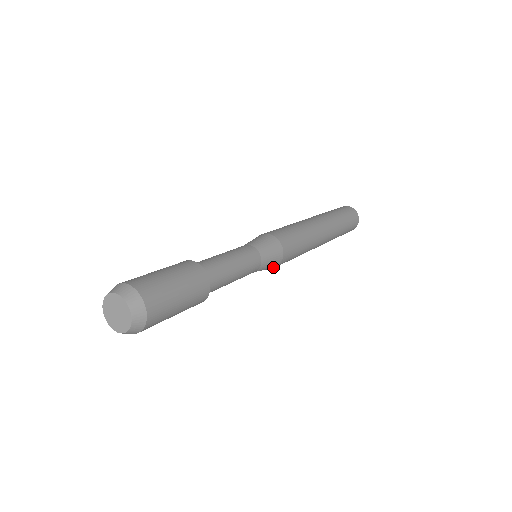
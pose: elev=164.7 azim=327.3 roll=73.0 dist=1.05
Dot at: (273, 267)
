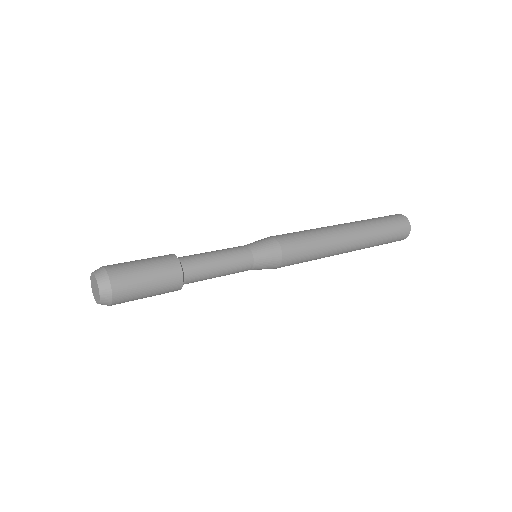
Dot at: occluded
